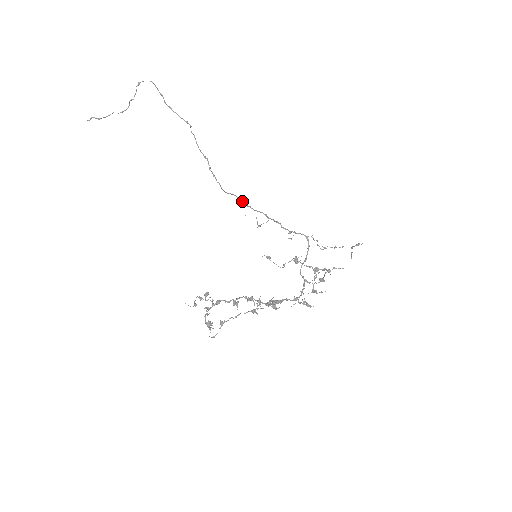
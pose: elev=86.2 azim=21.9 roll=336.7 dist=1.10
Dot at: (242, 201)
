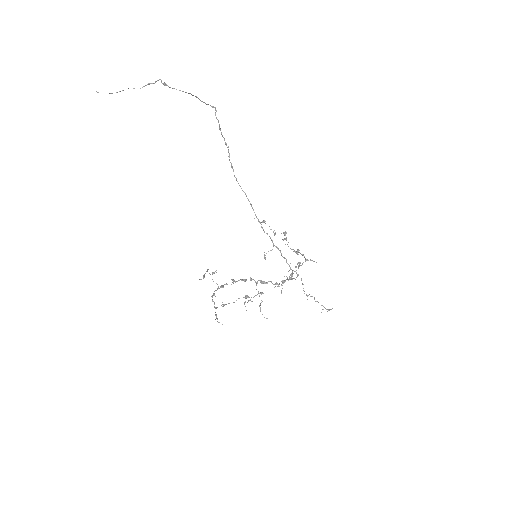
Dot at: occluded
